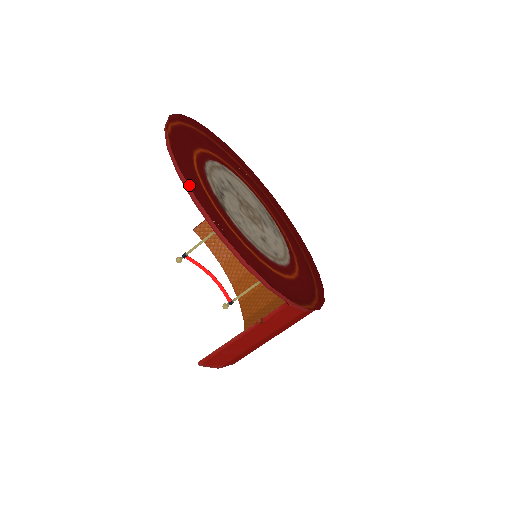
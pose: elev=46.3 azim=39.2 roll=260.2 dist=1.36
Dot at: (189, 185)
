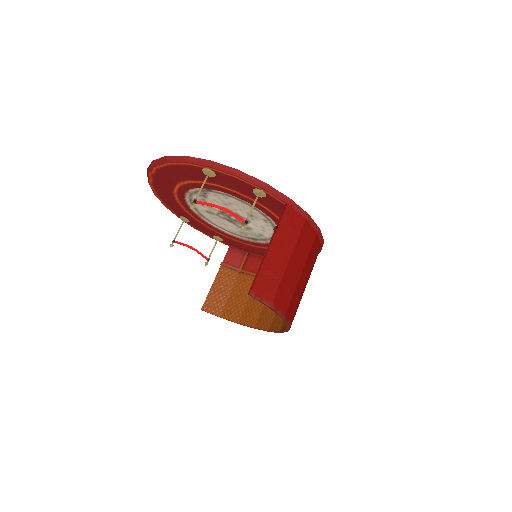
Dot at: (177, 168)
